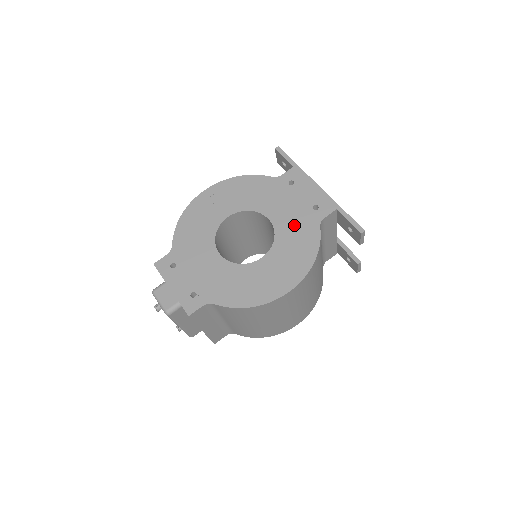
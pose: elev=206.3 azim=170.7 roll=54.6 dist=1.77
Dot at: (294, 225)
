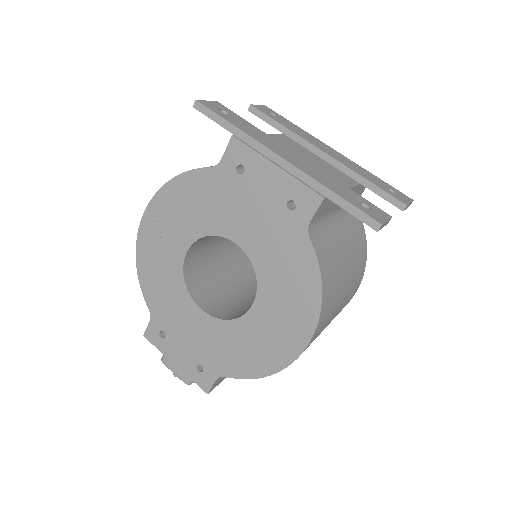
Dot at: (272, 245)
